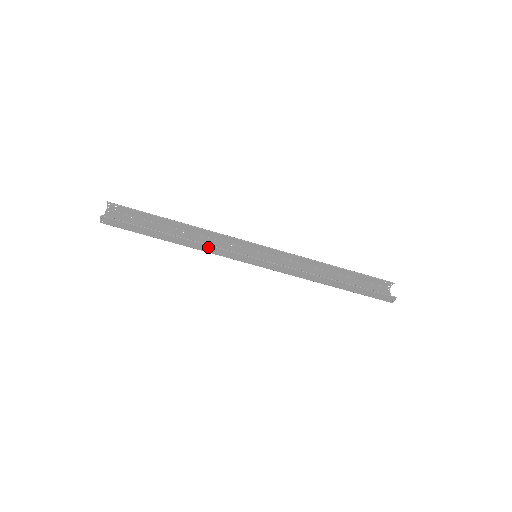
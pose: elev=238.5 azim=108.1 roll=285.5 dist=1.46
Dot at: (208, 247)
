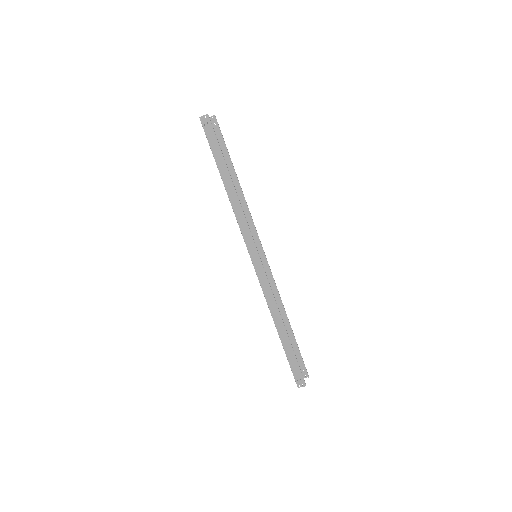
Dot at: (241, 213)
